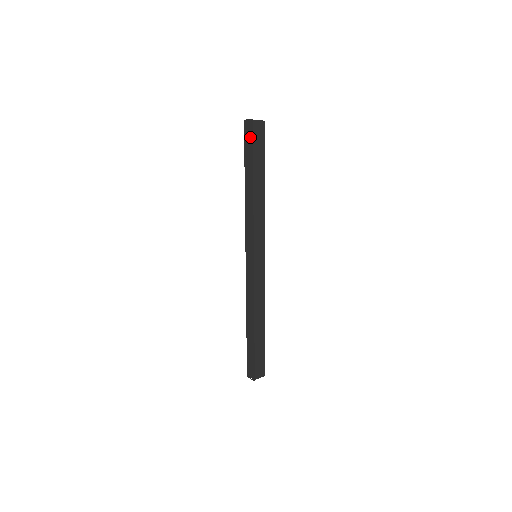
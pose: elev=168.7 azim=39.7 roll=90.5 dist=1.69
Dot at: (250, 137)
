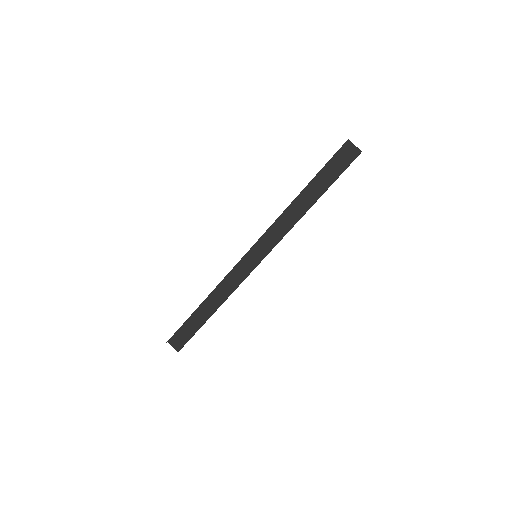
Dot at: (336, 154)
